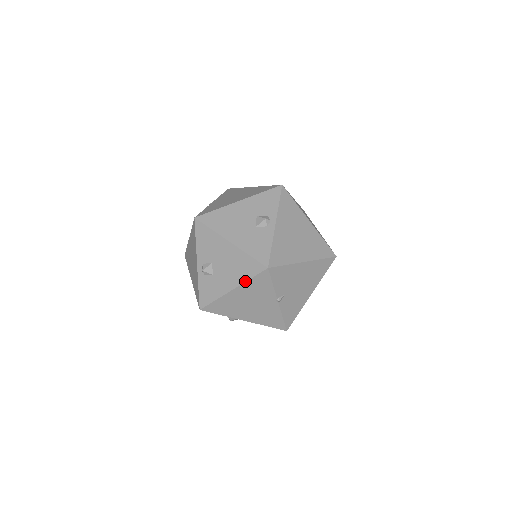
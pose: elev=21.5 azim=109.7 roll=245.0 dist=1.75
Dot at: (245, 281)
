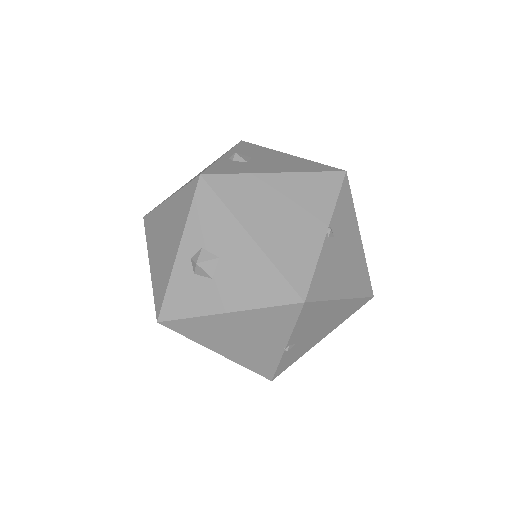
Dot at: (304, 171)
